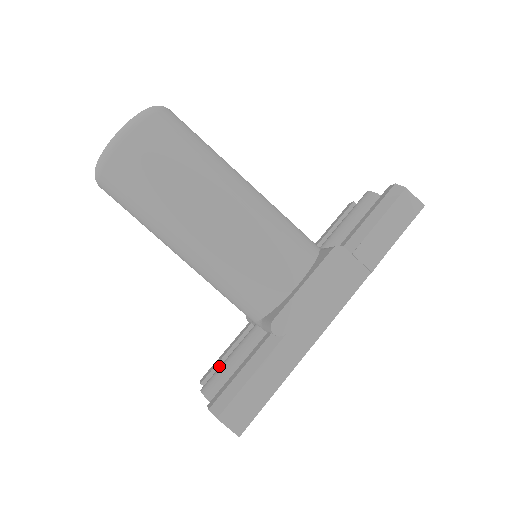
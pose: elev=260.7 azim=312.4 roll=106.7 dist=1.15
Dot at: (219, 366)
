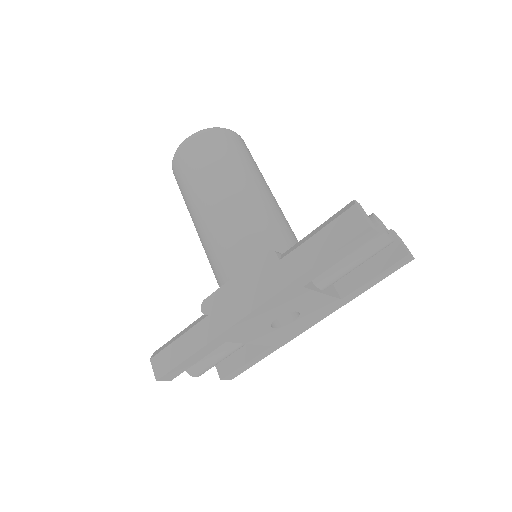
Dot at: occluded
